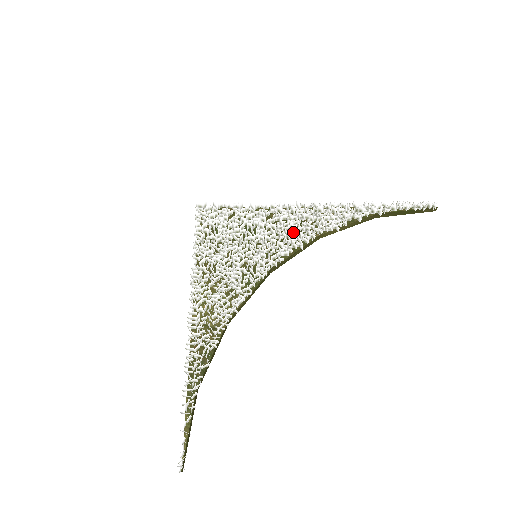
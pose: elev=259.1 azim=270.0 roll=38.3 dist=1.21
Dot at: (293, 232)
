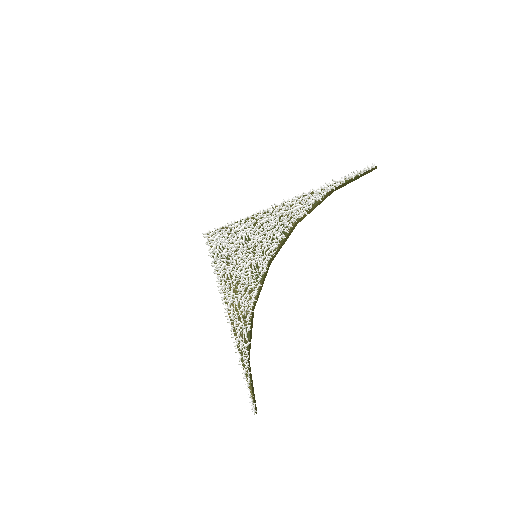
Dot at: (275, 229)
